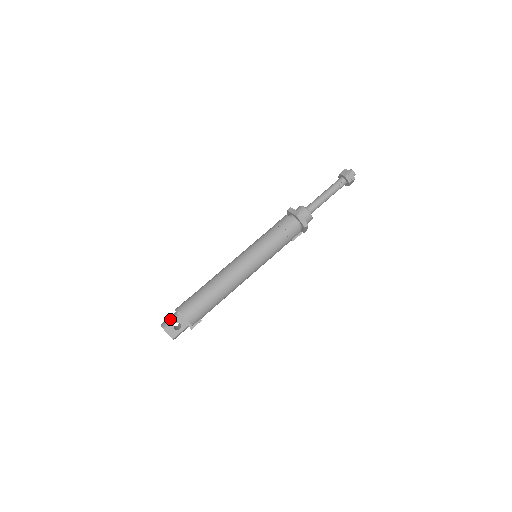
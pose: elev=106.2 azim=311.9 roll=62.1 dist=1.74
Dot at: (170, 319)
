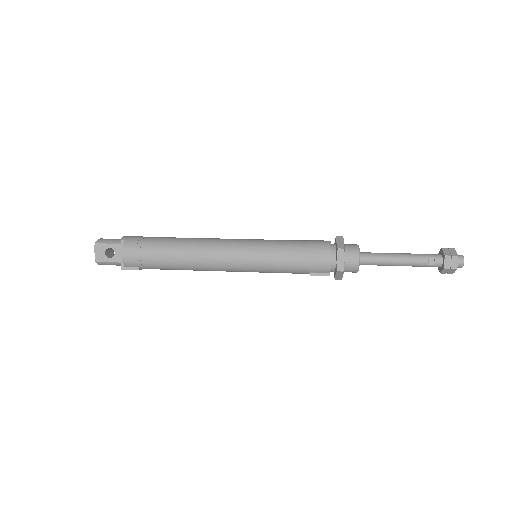
Dot at: (111, 240)
